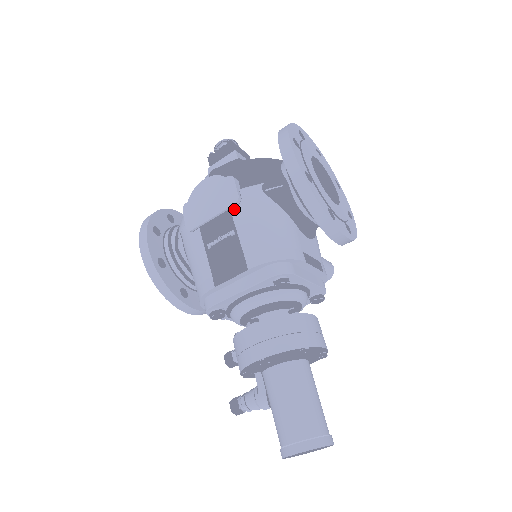
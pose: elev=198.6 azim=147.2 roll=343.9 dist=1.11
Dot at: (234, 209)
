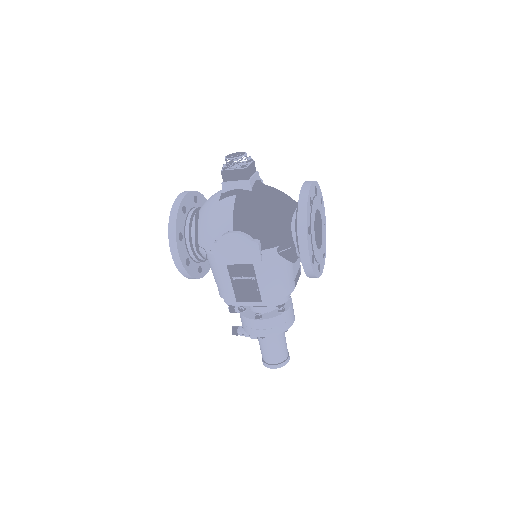
Dot at: (256, 265)
